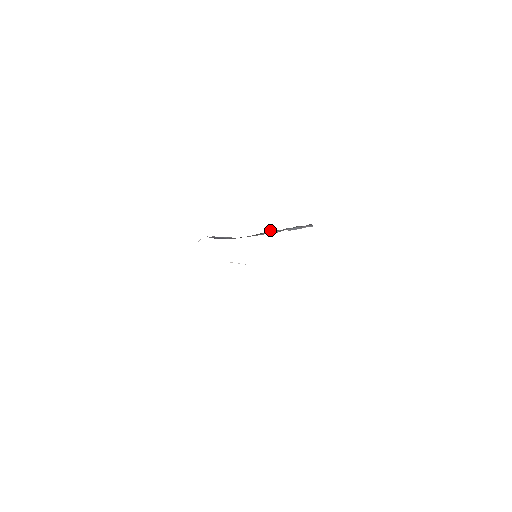
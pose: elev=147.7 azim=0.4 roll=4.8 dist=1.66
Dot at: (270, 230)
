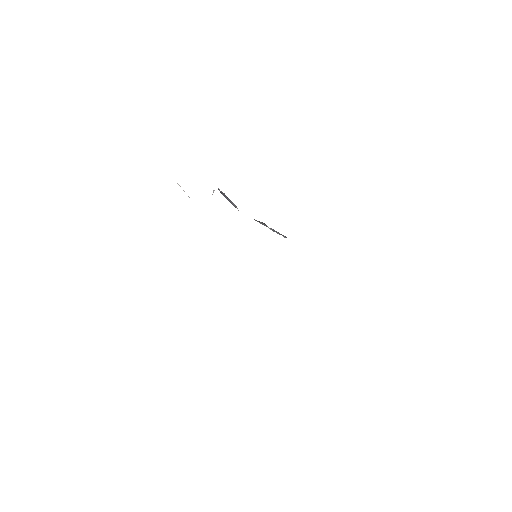
Dot at: (264, 223)
